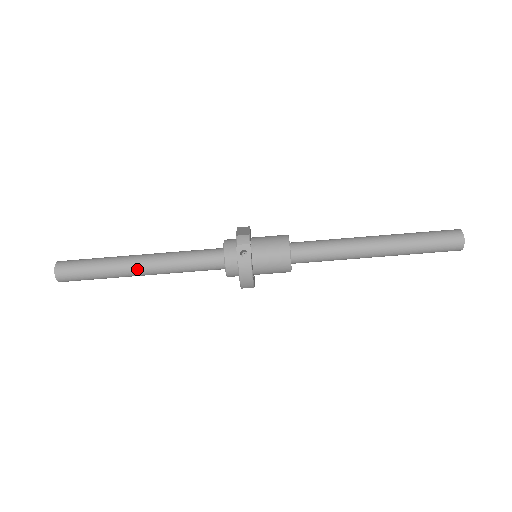
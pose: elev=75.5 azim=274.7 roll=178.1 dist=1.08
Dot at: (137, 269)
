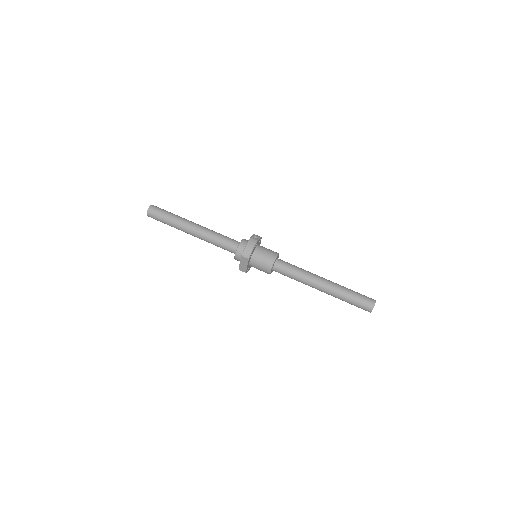
Dot at: (193, 225)
